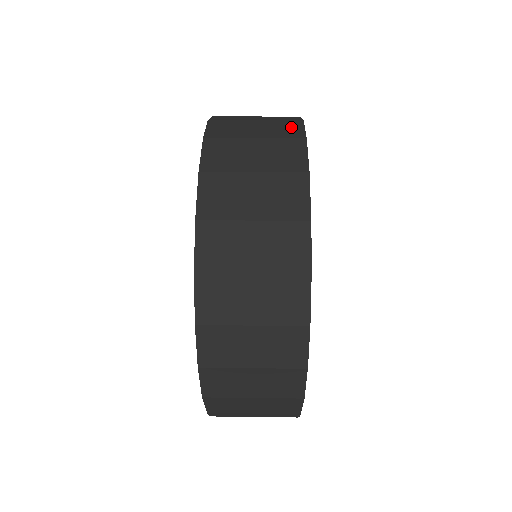
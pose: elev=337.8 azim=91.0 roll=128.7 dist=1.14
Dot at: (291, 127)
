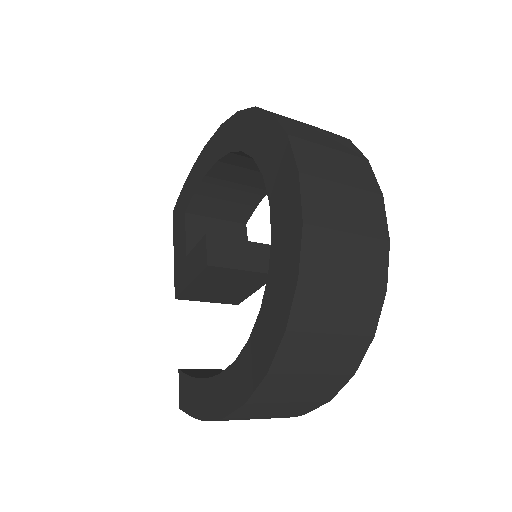
Dot at: (347, 144)
